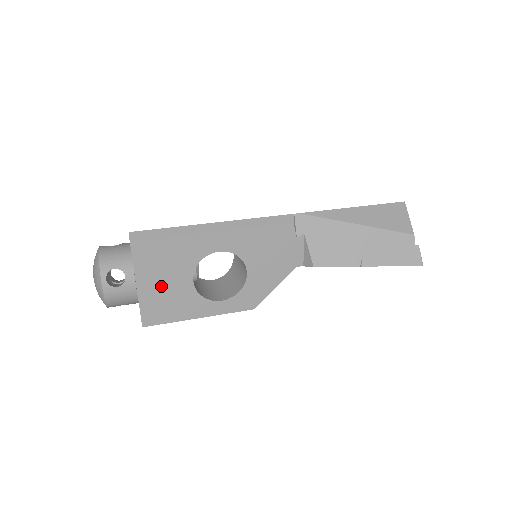
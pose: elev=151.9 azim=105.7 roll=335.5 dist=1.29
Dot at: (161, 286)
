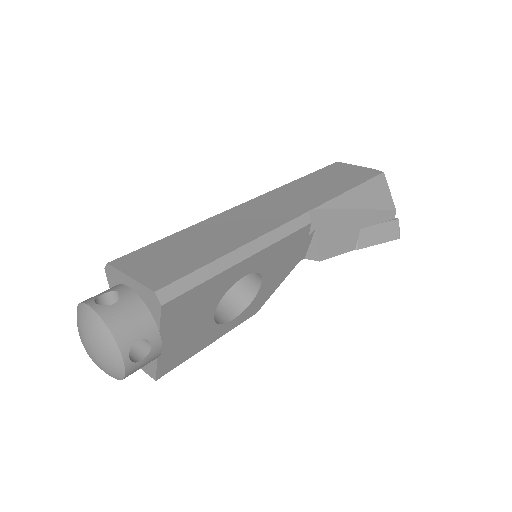
Dot at: (183, 334)
